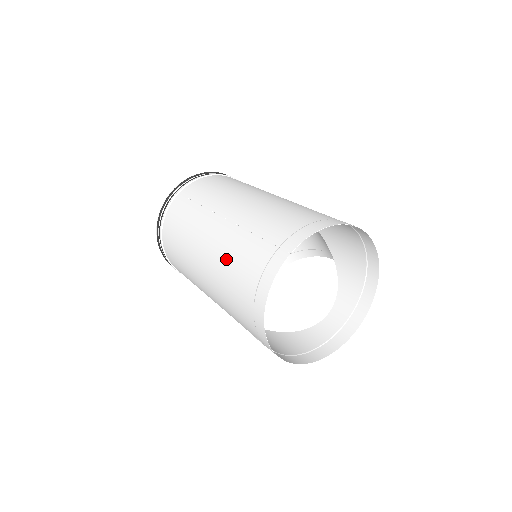
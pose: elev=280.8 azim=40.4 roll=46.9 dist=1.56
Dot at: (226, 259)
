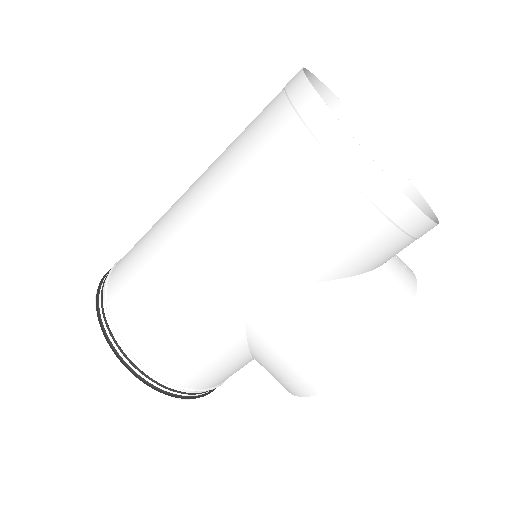
Dot at: (228, 160)
